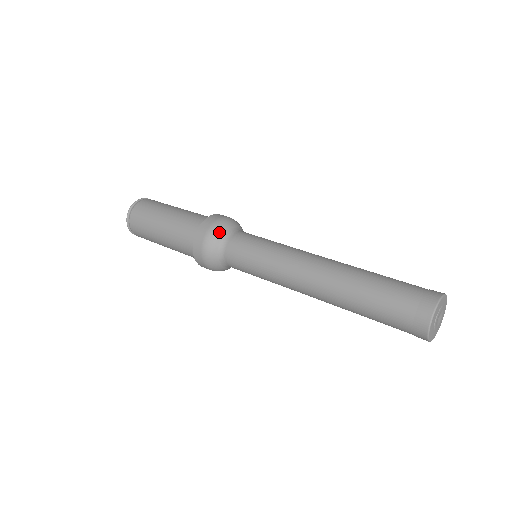
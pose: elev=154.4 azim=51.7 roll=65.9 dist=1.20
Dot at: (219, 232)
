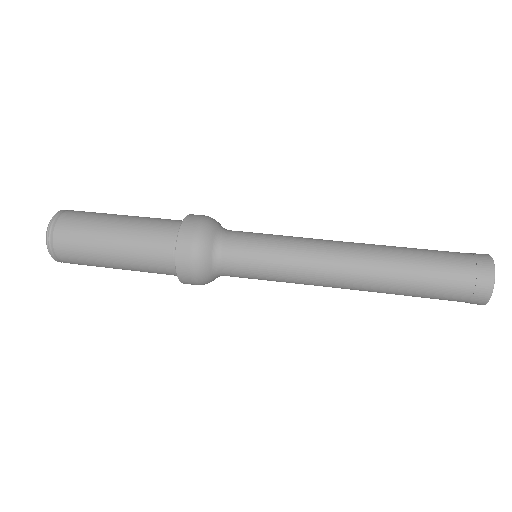
Dot at: (210, 230)
